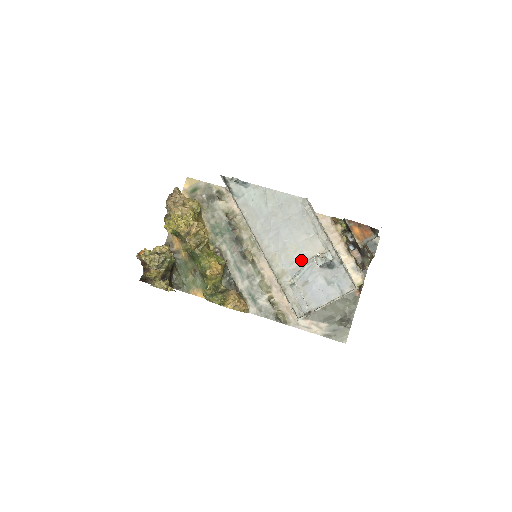
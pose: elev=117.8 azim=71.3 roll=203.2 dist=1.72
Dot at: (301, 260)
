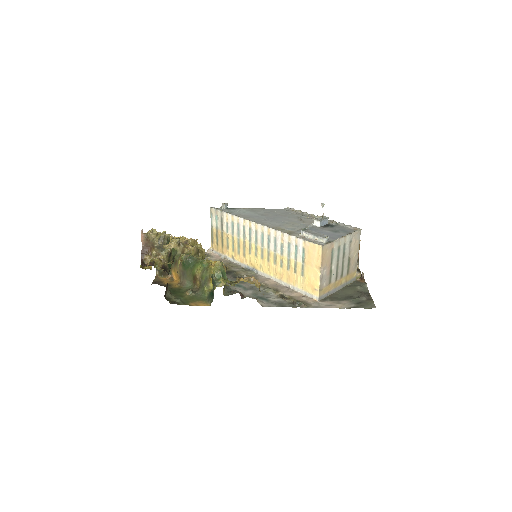
Dot at: (302, 226)
